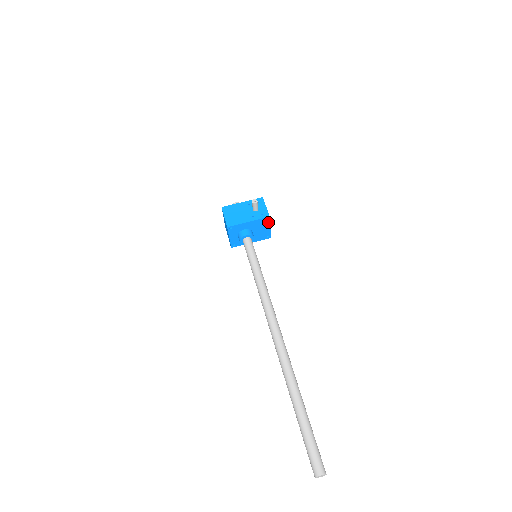
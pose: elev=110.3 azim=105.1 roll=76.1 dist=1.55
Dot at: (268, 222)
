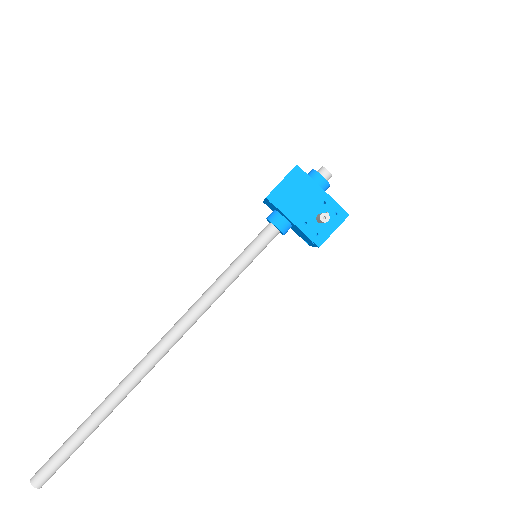
Dot at: occluded
